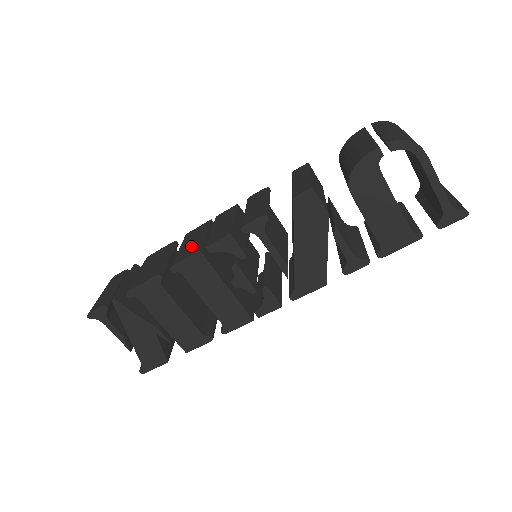
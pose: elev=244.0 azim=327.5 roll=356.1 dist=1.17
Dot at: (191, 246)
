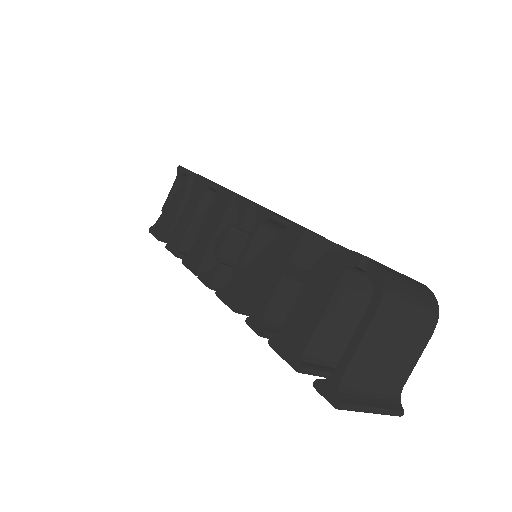
Dot at: occluded
